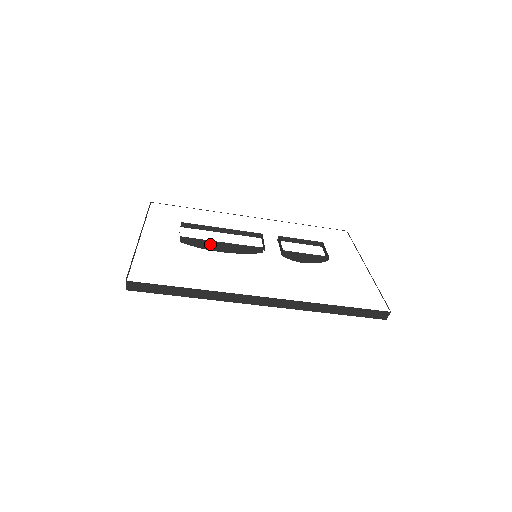
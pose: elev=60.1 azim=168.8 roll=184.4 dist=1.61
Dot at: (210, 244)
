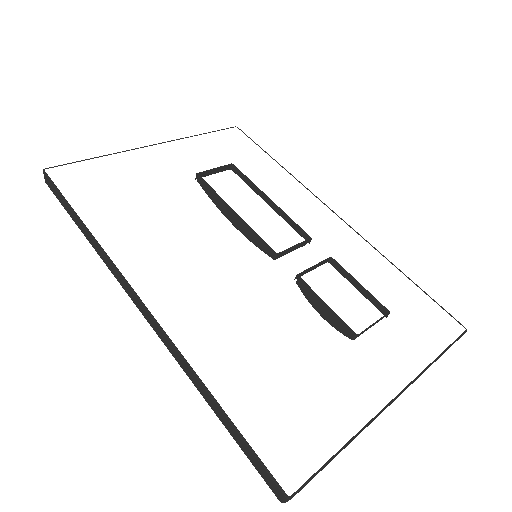
Dot at: (223, 204)
